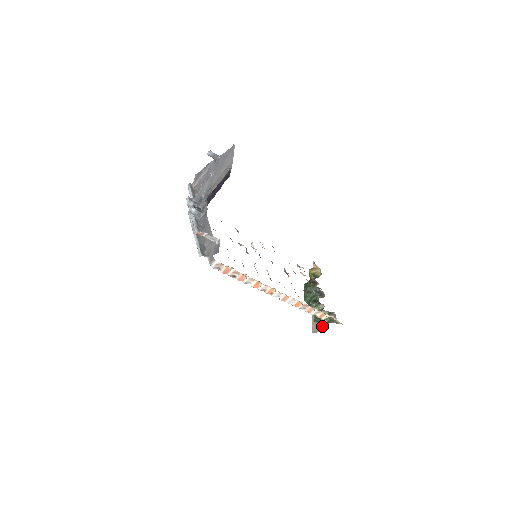
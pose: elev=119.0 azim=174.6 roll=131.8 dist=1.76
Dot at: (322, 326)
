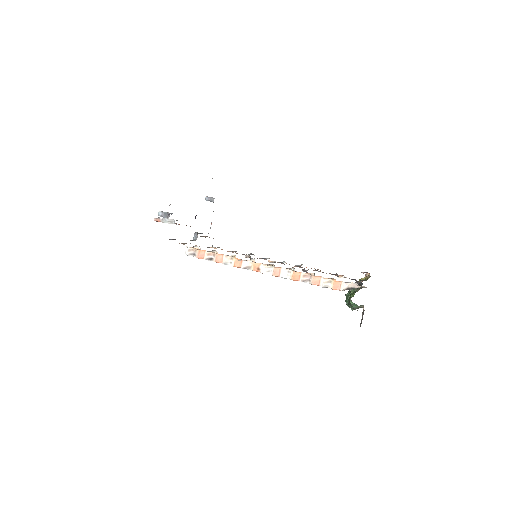
Dot at: (363, 312)
